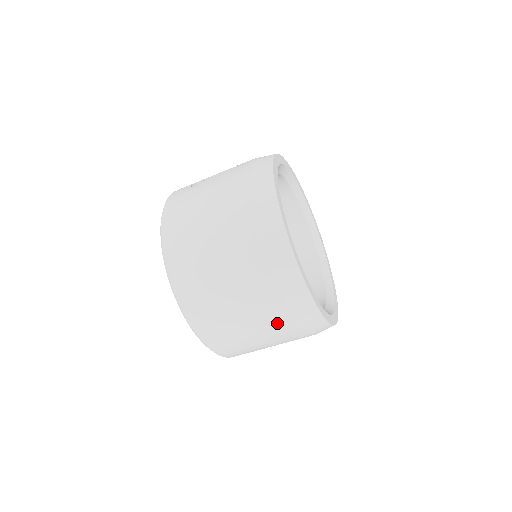
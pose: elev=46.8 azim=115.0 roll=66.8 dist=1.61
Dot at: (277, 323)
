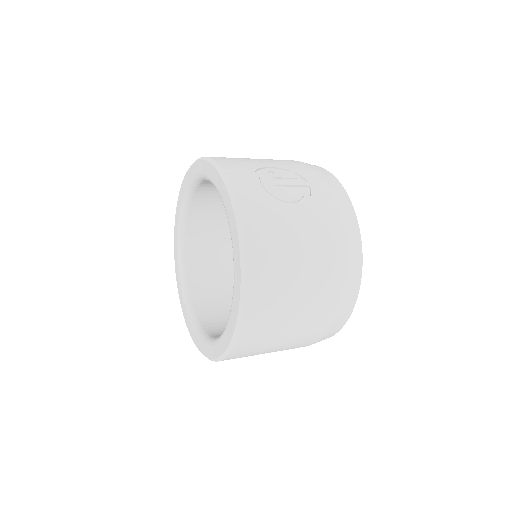
Dot at: occluded
